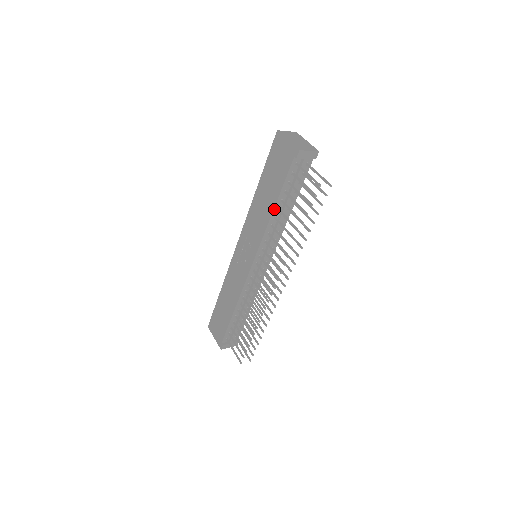
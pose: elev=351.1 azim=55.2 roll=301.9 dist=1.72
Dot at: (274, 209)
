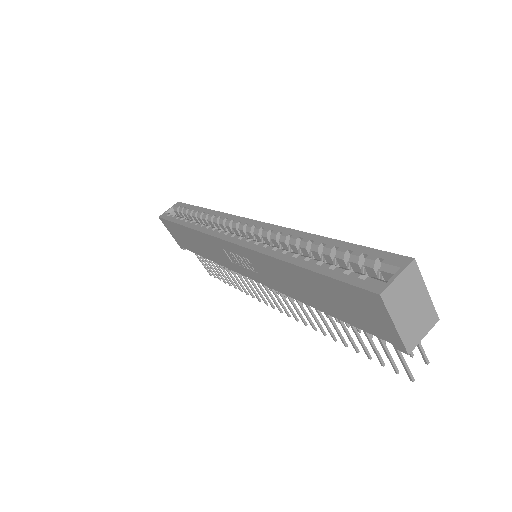
Dot at: (315, 307)
